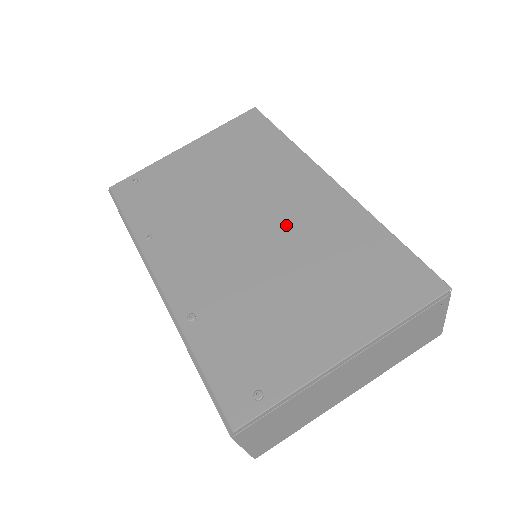
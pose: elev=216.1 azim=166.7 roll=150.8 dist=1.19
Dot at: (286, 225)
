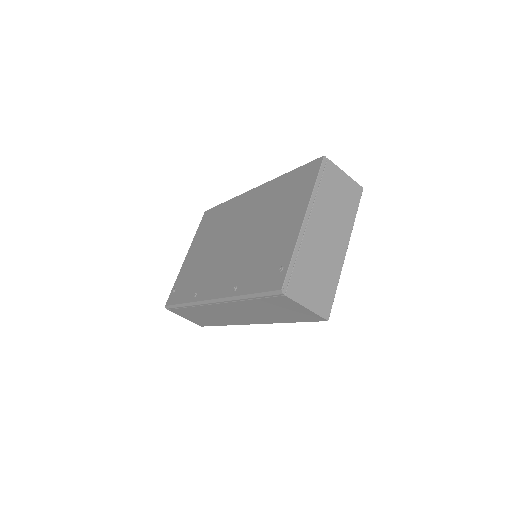
Dot at: (248, 220)
